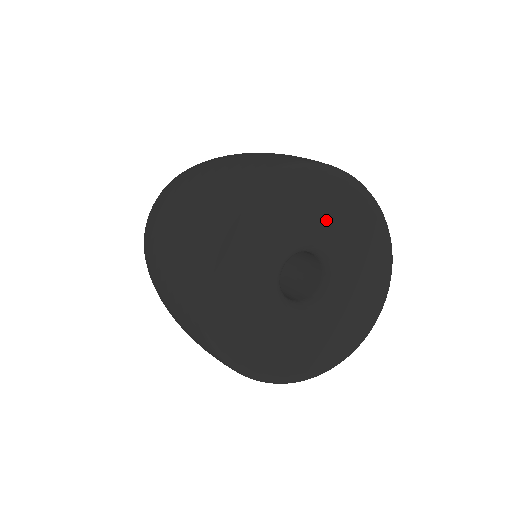
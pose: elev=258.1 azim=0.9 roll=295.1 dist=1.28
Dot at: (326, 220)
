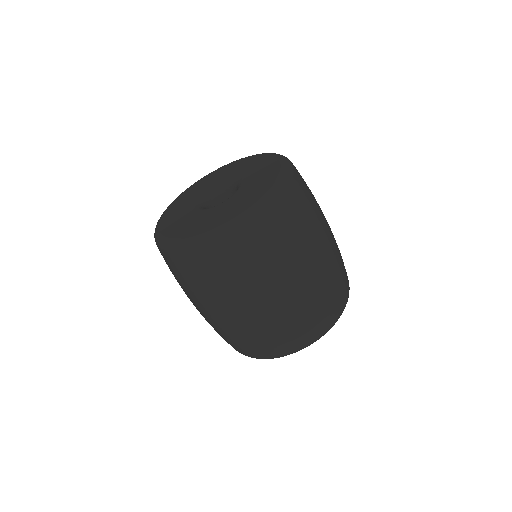
Dot at: (248, 170)
